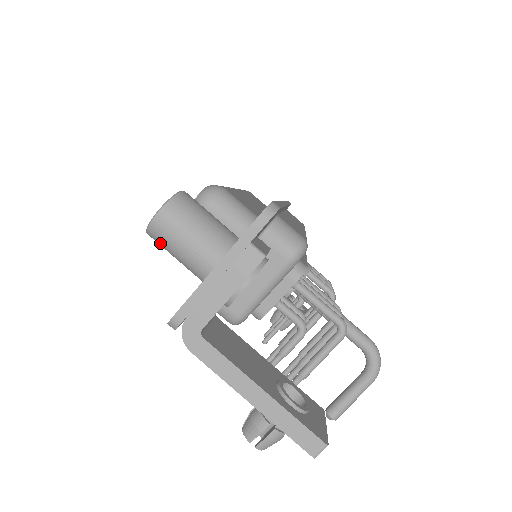
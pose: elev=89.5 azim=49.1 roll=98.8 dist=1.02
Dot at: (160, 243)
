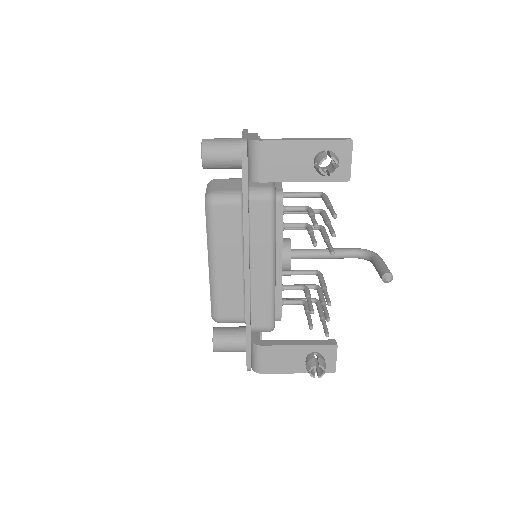
Dot at: (211, 148)
